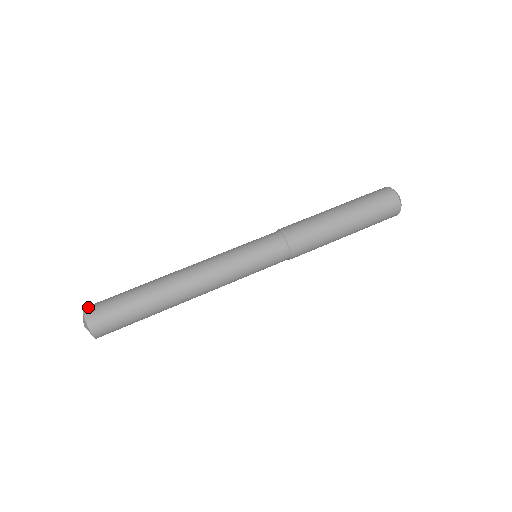
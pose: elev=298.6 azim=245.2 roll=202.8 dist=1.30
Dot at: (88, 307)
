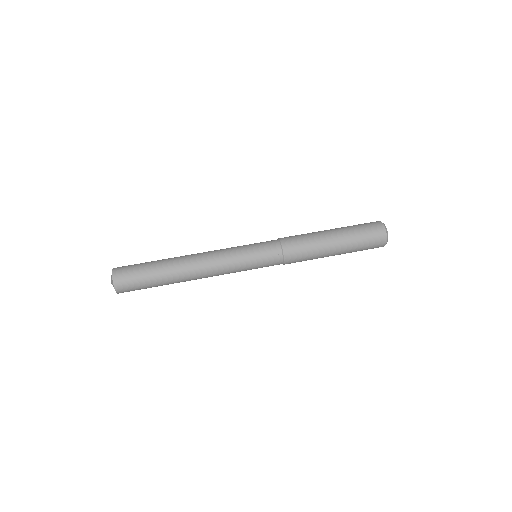
Dot at: occluded
